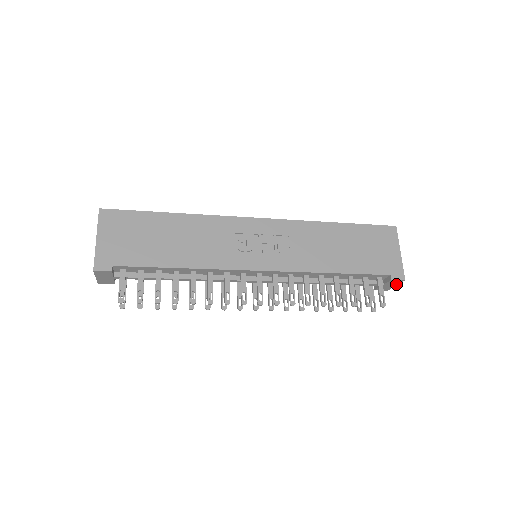
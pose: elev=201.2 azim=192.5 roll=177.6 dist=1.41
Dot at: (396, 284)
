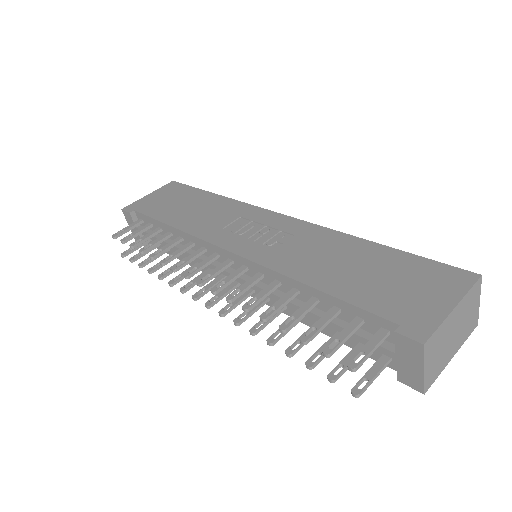
Dot at: (420, 363)
